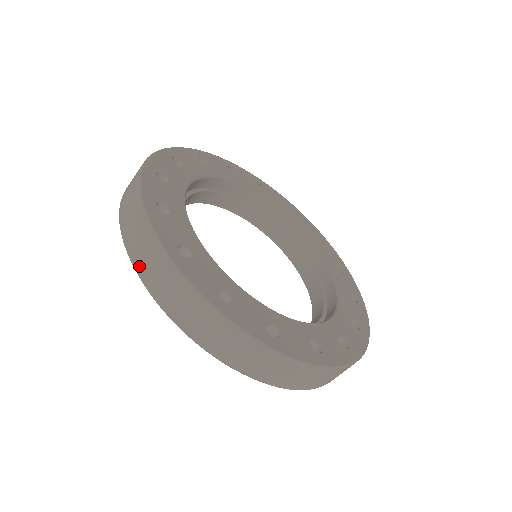
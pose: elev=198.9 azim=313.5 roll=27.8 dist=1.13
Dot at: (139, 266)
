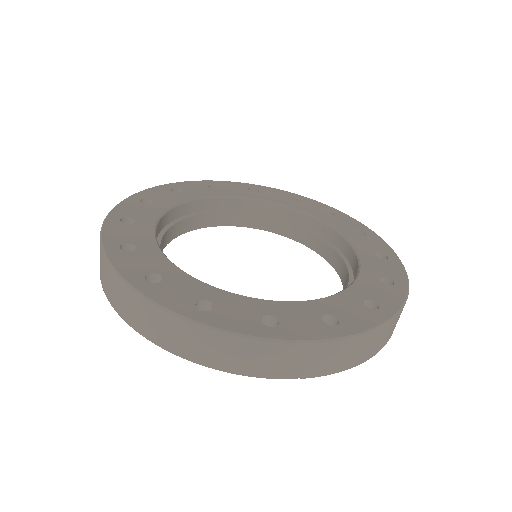
Dot at: (100, 271)
